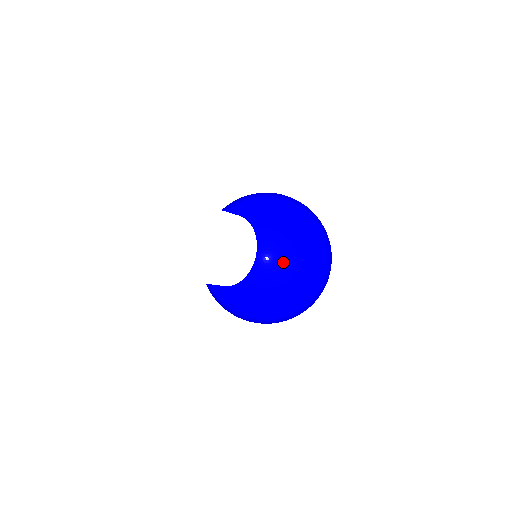
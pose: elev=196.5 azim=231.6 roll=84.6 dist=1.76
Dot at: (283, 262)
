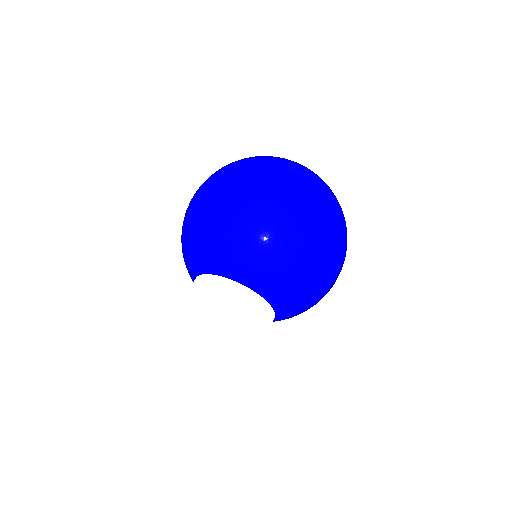
Dot at: (305, 309)
